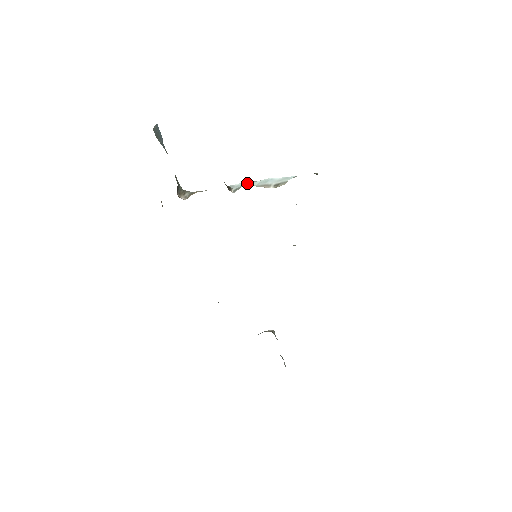
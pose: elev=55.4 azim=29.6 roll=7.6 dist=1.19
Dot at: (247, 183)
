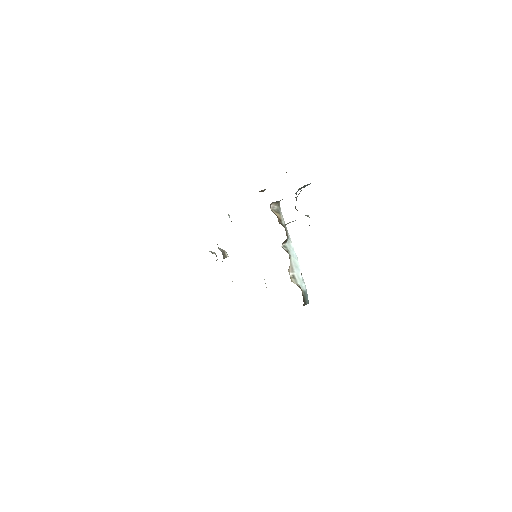
Dot at: (294, 252)
